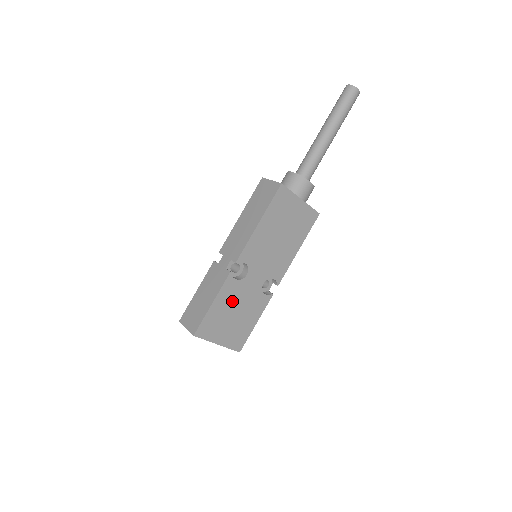
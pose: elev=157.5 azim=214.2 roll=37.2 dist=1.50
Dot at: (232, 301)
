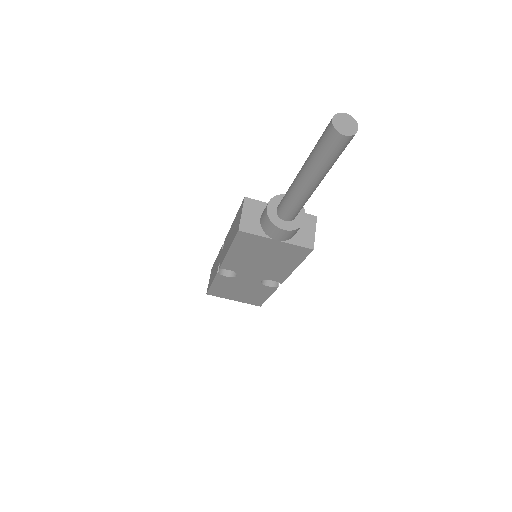
Dot at: (232, 285)
